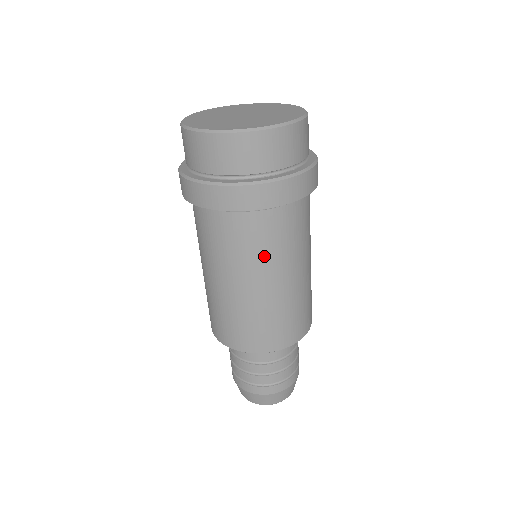
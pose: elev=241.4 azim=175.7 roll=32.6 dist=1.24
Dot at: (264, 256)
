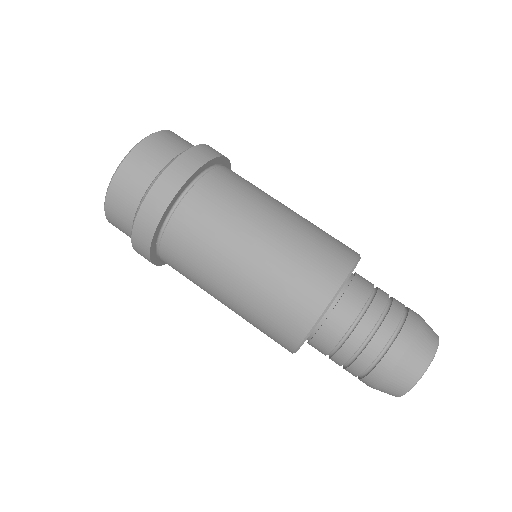
Dot at: (246, 200)
